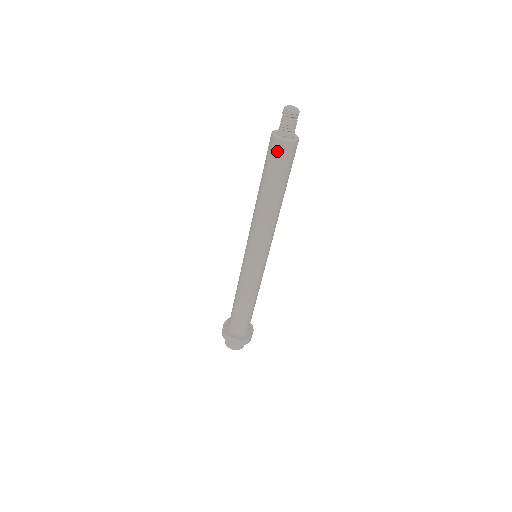
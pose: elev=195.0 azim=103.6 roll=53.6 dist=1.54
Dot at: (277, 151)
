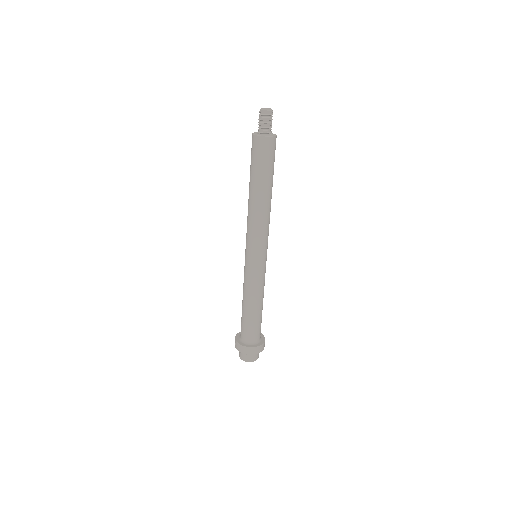
Dot at: (260, 147)
